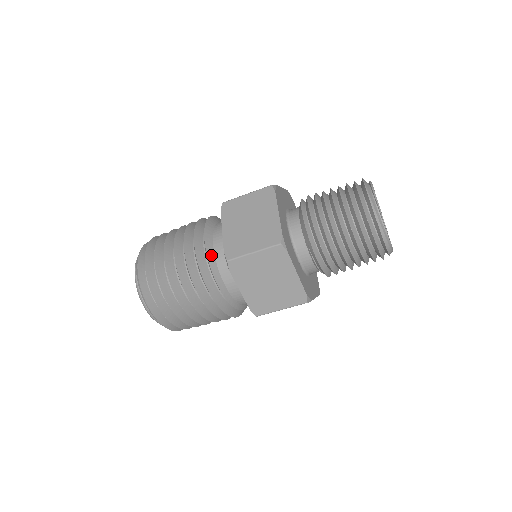
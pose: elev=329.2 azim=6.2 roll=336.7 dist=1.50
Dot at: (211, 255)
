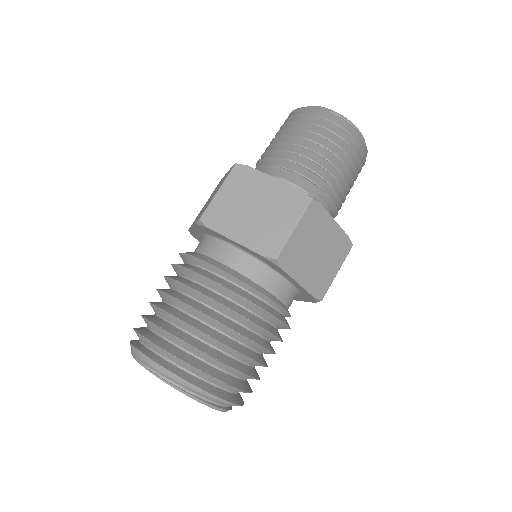
Dot at: (240, 277)
